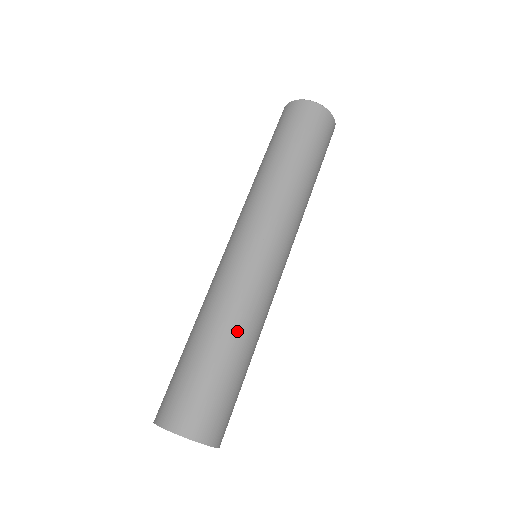
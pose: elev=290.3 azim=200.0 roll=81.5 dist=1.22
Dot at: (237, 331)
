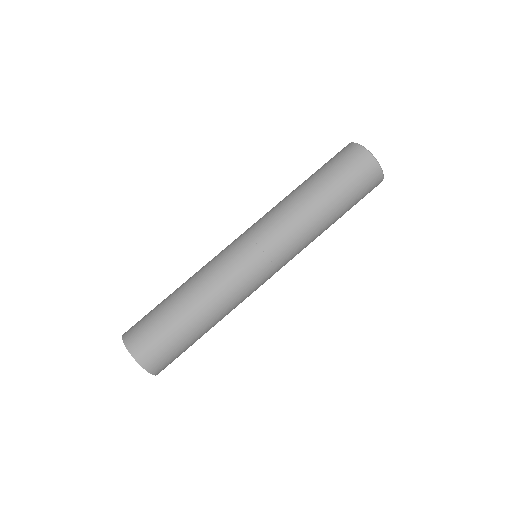
Dot at: (204, 305)
